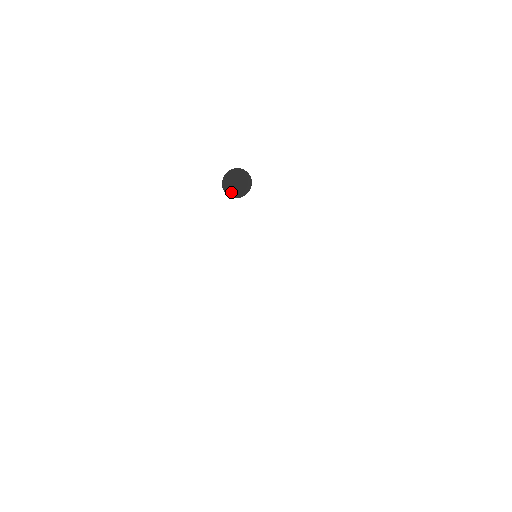
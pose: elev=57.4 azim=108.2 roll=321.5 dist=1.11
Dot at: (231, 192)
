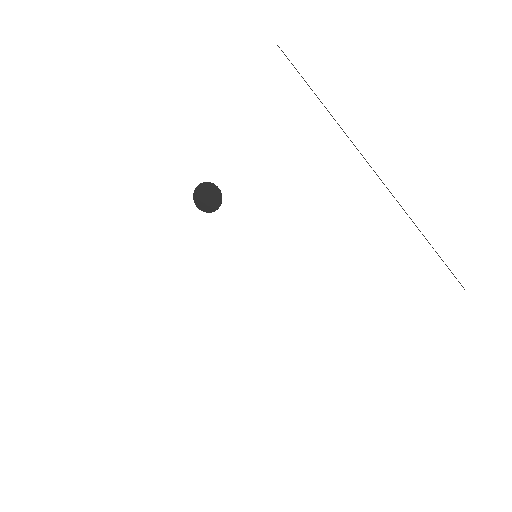
Dot at: (206, 208)
